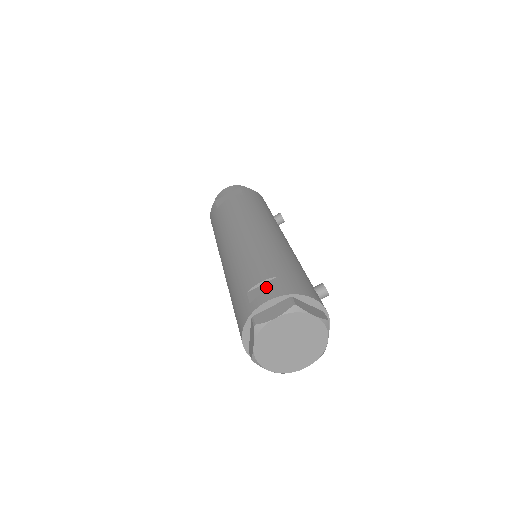
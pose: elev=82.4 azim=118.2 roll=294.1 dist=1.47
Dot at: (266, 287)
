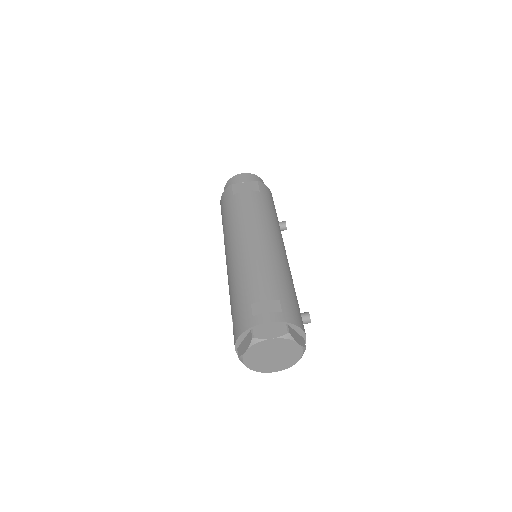
Dot at: (269, 307)
